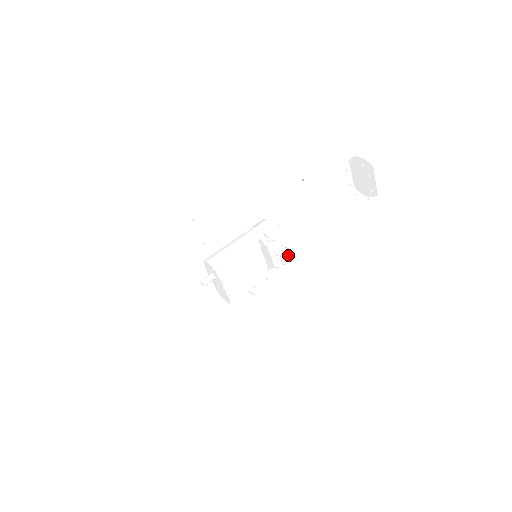
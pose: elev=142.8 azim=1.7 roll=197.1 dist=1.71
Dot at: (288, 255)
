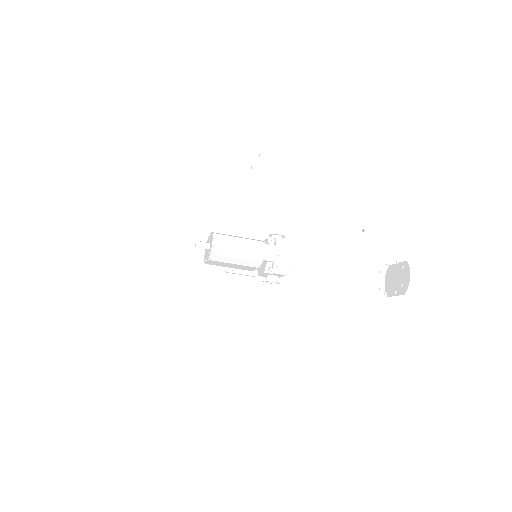
Dot at: (273, 283)
